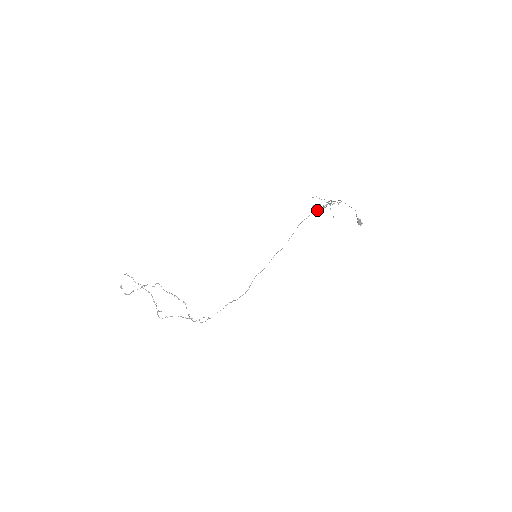
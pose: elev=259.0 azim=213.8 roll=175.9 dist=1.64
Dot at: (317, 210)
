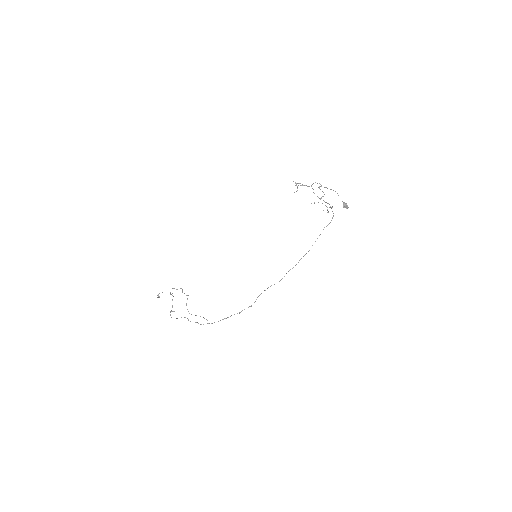
Dot at: (327, 225)
